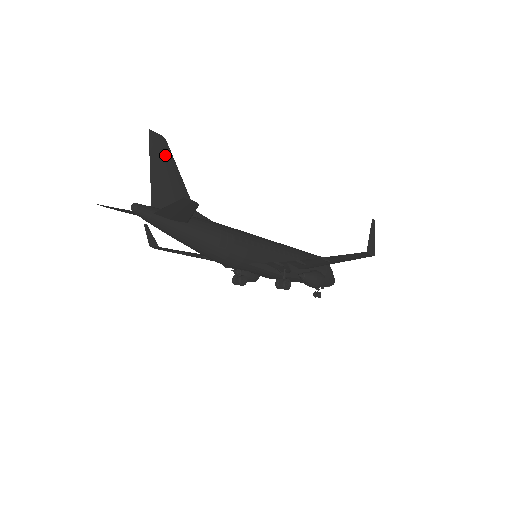
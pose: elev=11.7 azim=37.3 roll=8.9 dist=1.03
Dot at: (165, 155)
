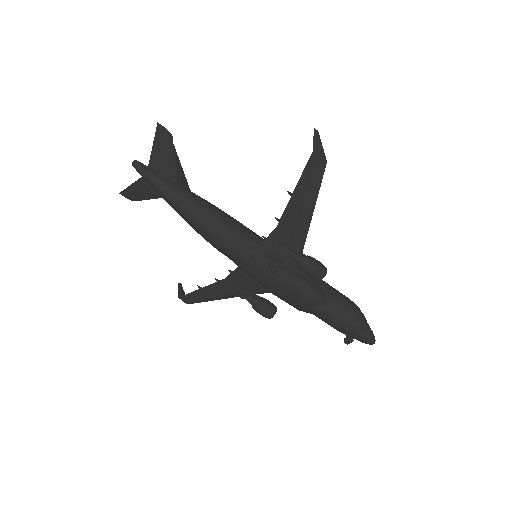
Dot at: occluded
